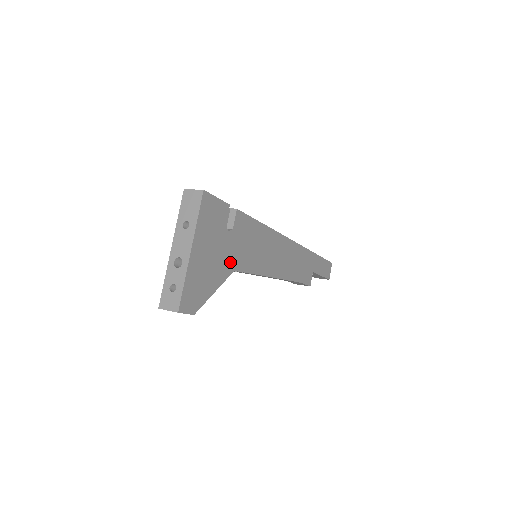
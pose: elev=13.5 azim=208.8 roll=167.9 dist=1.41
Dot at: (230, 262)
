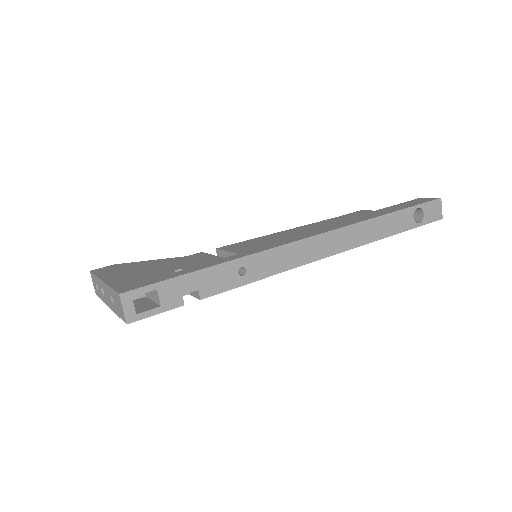
Dot at: occluded
